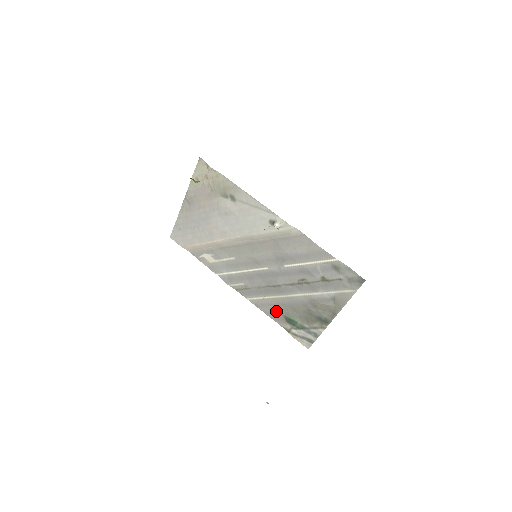
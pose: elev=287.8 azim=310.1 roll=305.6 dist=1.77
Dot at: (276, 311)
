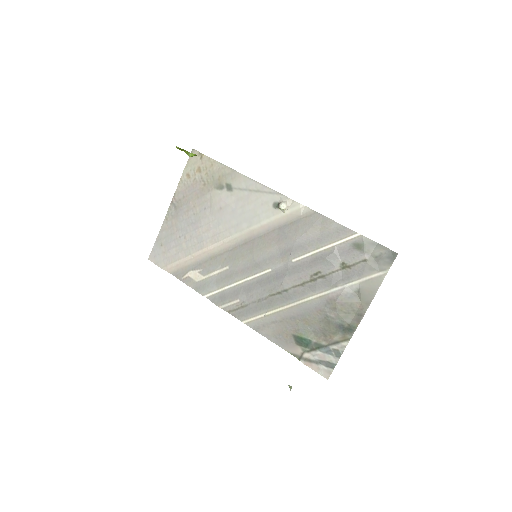
Dot at: (282, 330)
